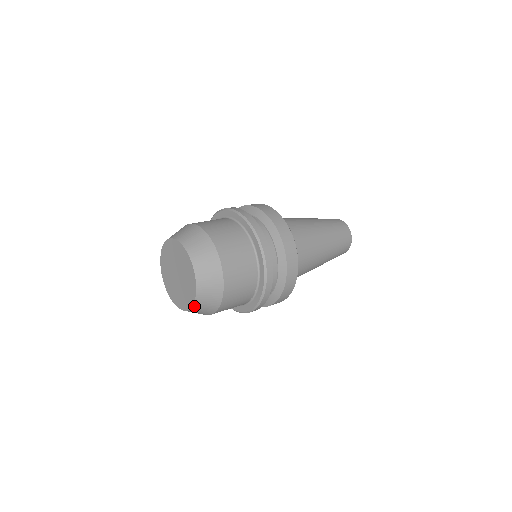
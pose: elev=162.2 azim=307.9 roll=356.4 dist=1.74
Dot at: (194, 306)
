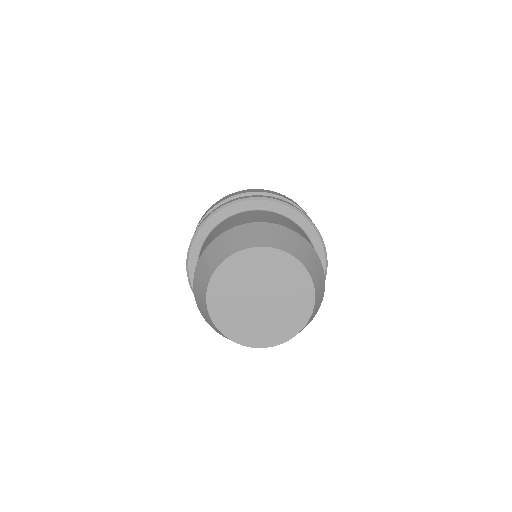
Dot at: (315, 304)
